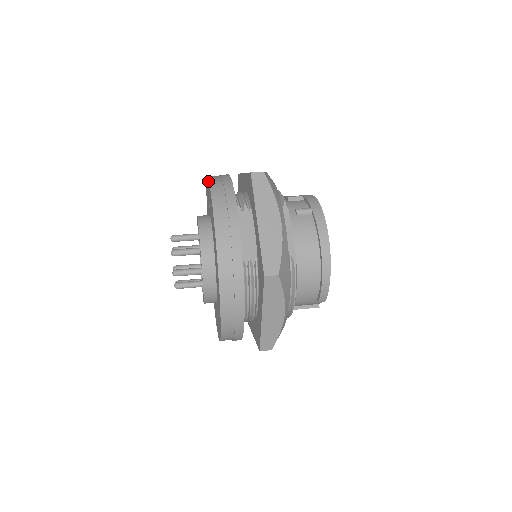
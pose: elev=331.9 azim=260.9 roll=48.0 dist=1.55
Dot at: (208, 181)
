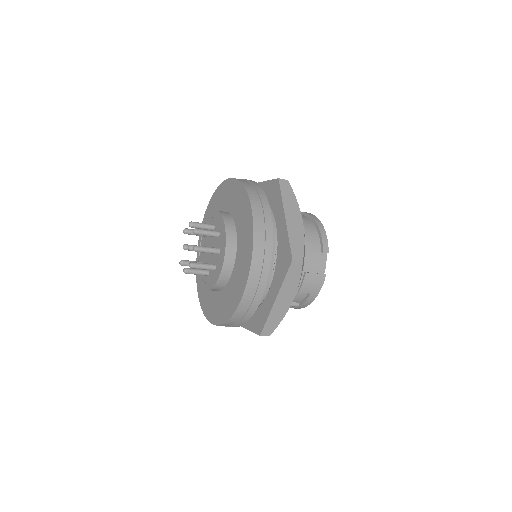
Dot at: (208, 206)
